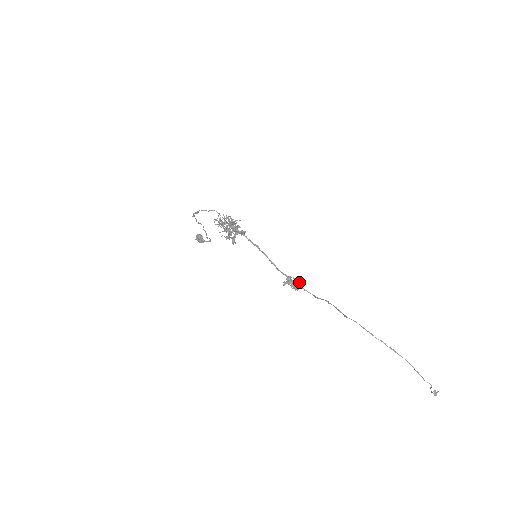
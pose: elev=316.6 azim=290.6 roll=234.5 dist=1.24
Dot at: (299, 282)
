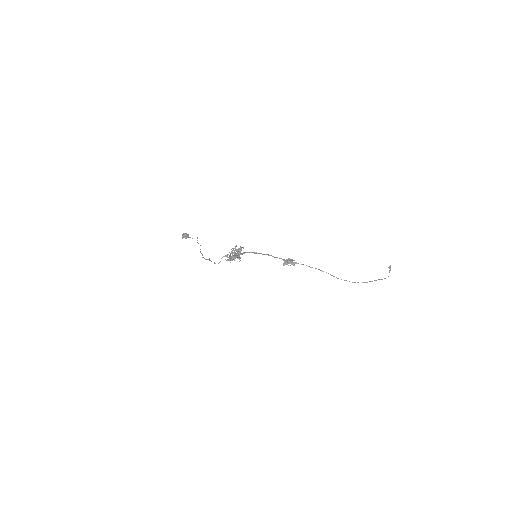
Dot at: (293, 260)
